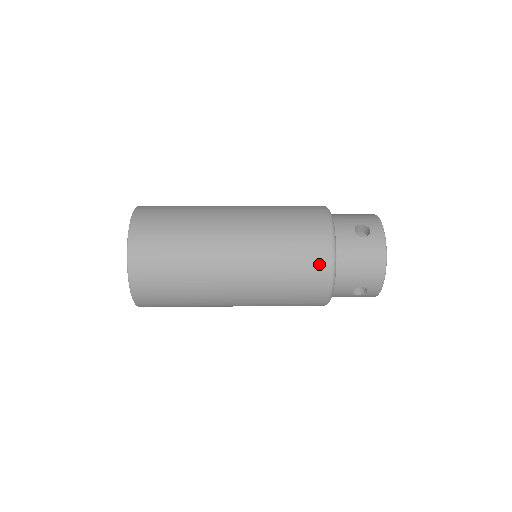
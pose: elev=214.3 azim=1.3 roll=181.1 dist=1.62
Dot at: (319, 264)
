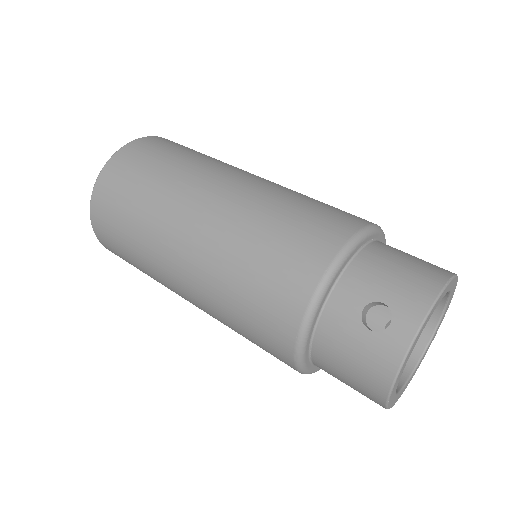
Dot at: (339, 223)
